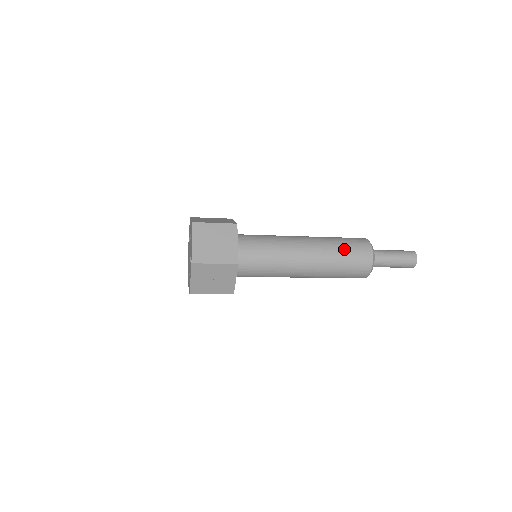
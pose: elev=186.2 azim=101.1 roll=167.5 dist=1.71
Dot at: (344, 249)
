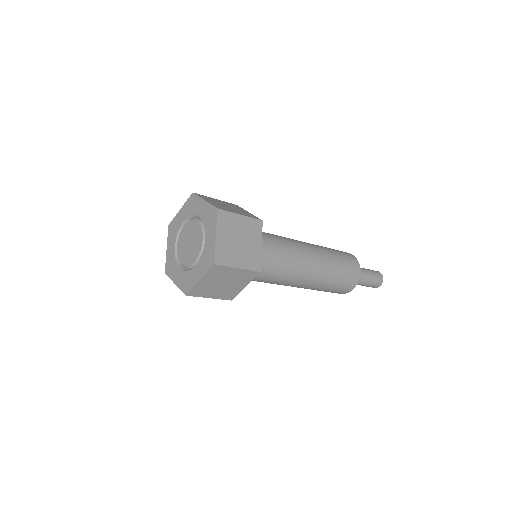
Dot at: (330, 248)
